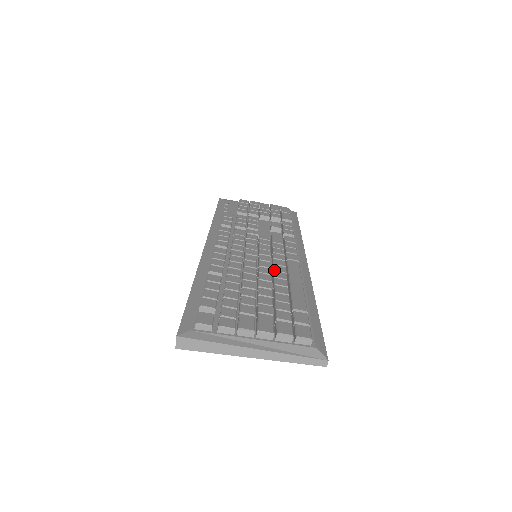
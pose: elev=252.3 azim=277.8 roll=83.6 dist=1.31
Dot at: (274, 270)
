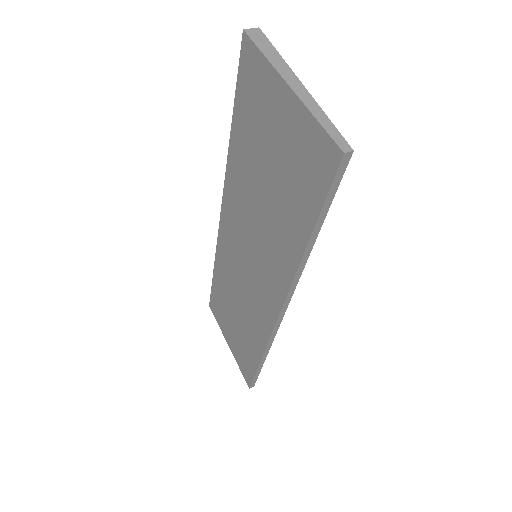
Dot at: occluded
